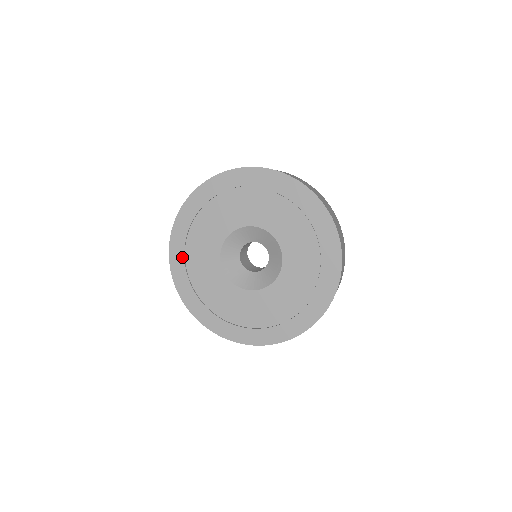
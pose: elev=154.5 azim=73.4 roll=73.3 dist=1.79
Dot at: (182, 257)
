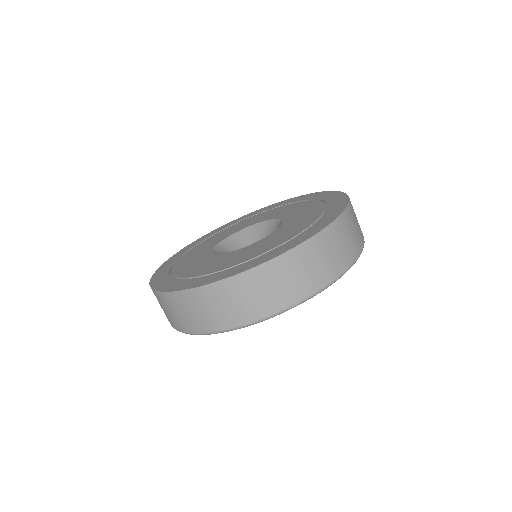
Dot at: (177, 259)
